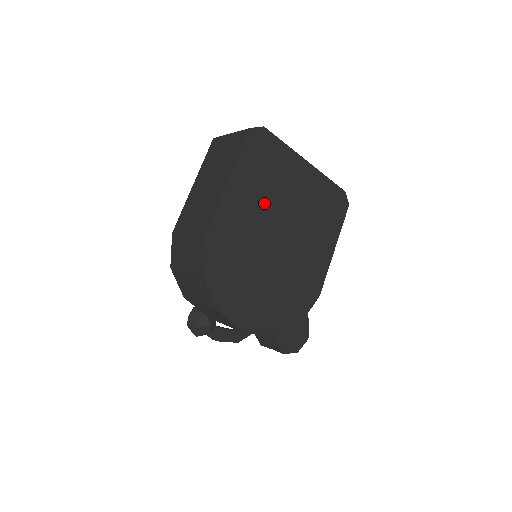
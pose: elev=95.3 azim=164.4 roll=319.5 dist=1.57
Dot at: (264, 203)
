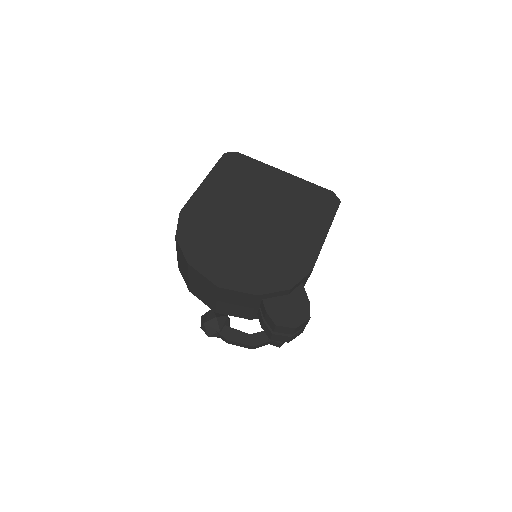
Dot at: (238, 195)
